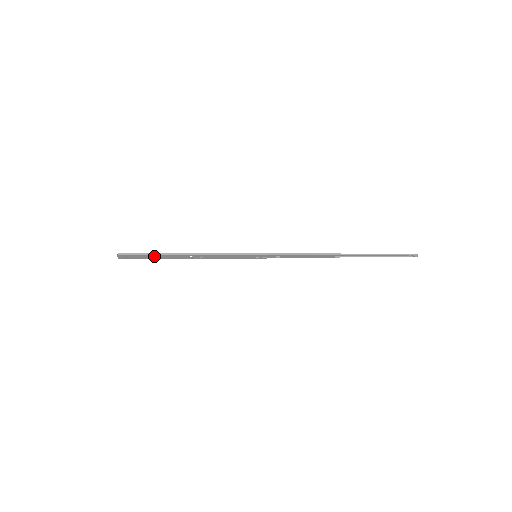
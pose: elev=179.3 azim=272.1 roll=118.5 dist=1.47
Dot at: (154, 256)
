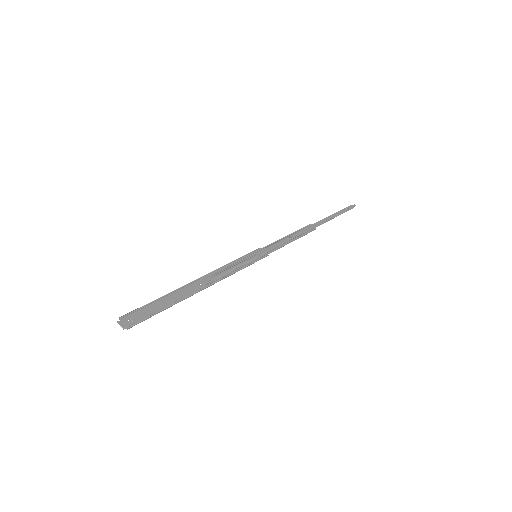
Dot at: (165, 305)
